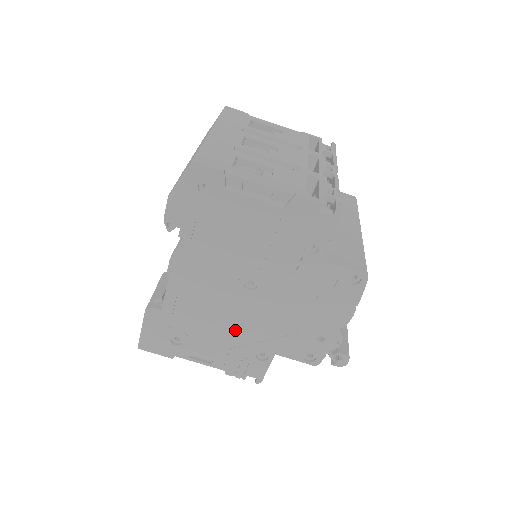
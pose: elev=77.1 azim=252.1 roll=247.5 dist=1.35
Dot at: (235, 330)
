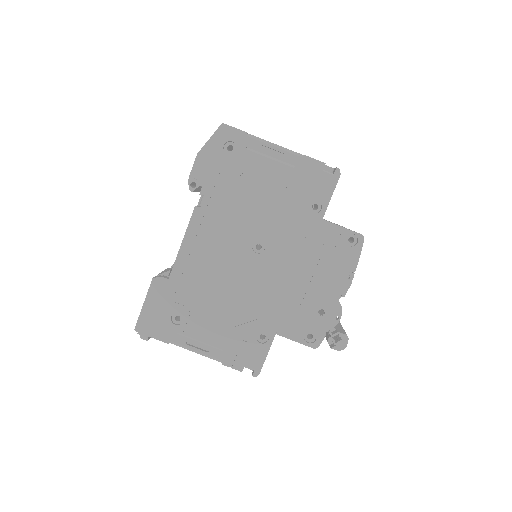
Dot at: (238, 303)
